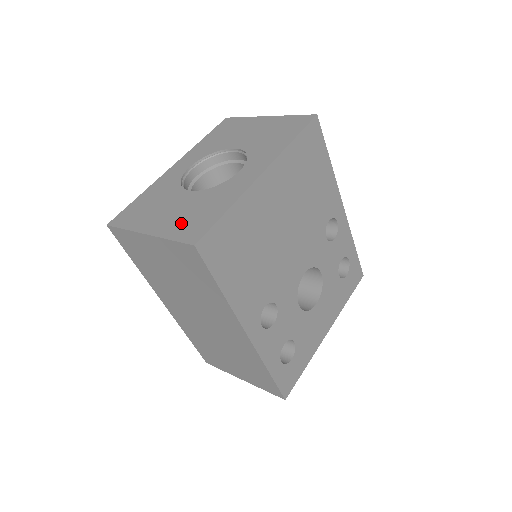
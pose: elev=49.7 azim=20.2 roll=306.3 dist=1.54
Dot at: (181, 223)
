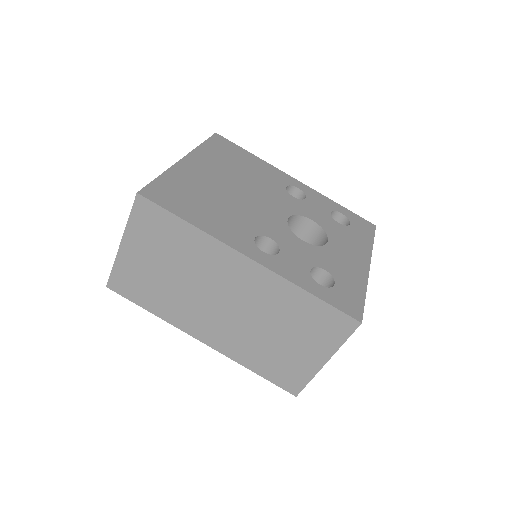
Dot at: occluded
